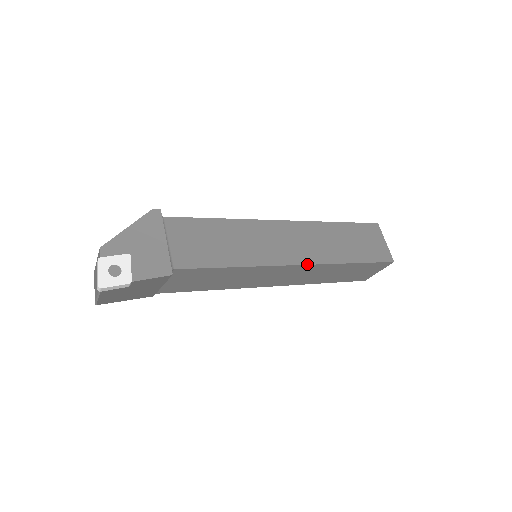
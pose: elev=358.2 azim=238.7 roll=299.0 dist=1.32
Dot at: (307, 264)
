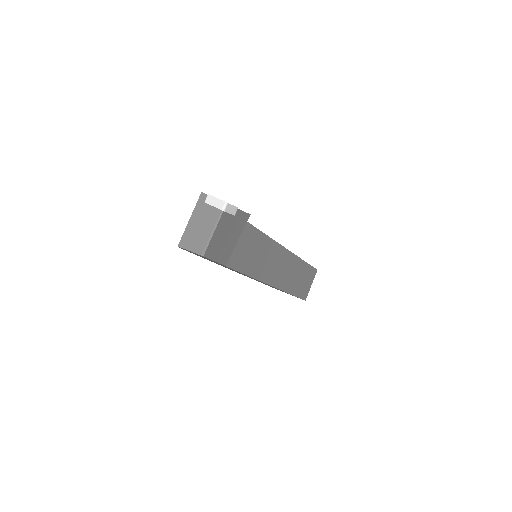
Dot at: (290, 251)
